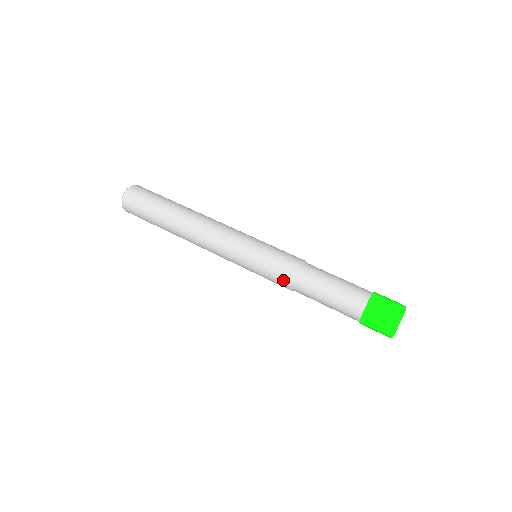
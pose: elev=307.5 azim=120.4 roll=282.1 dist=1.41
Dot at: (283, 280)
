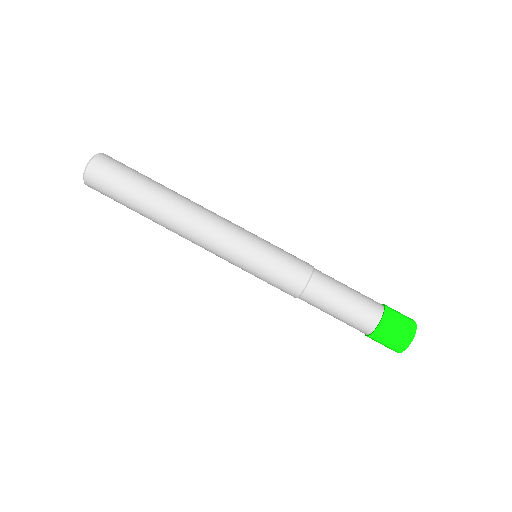
Dot at: occluded
